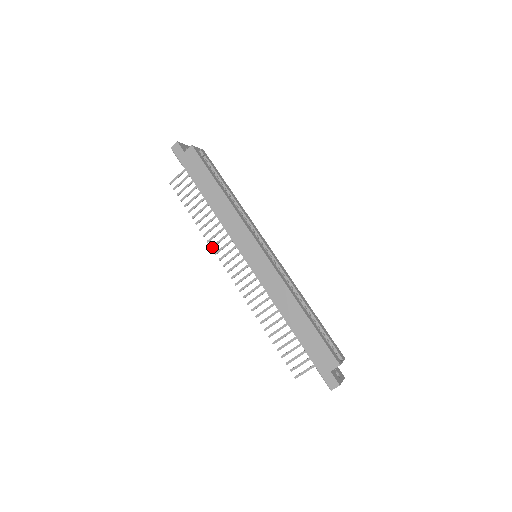
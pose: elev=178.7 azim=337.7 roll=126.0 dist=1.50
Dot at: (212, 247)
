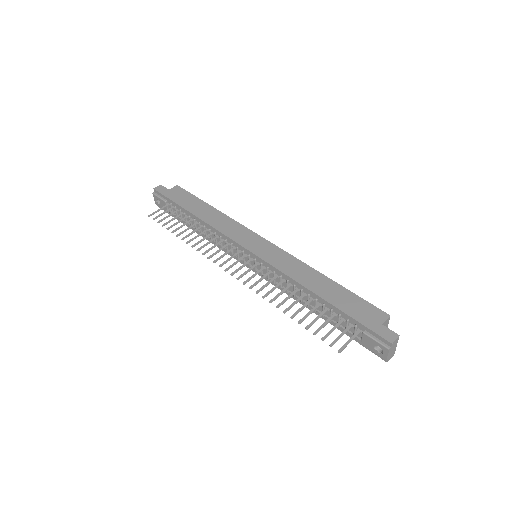
Dot at: (204, 253)
